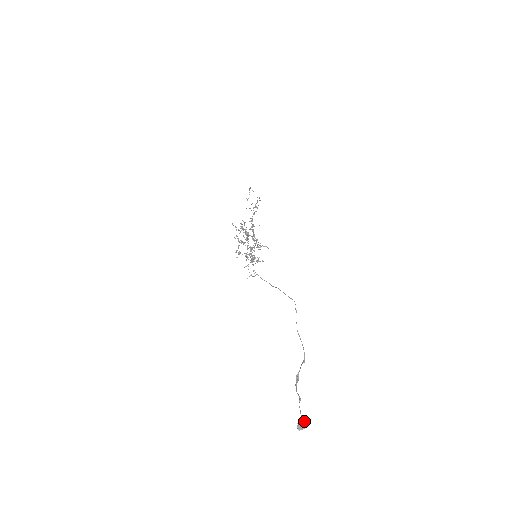
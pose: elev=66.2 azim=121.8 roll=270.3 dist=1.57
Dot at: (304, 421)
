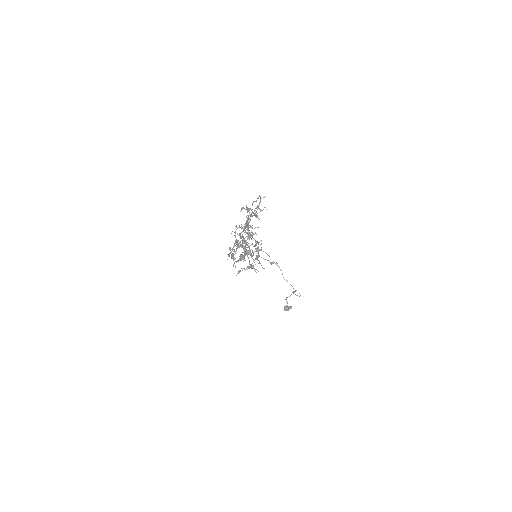
Dot at: (289, 309)
